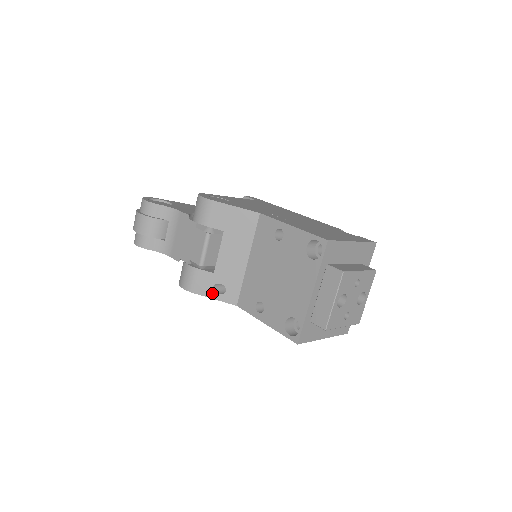
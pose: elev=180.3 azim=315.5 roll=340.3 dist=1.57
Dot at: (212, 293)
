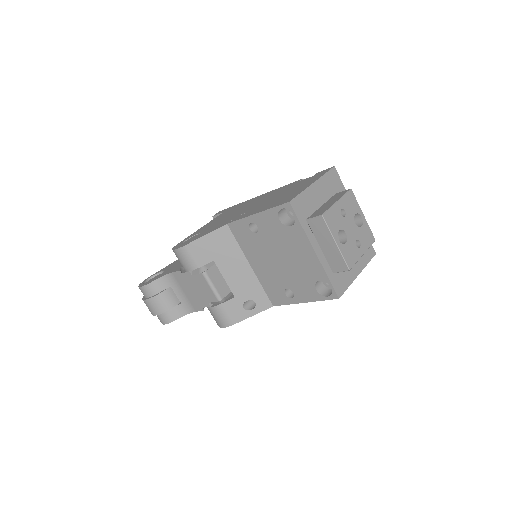
Dot at: (247, 313)
